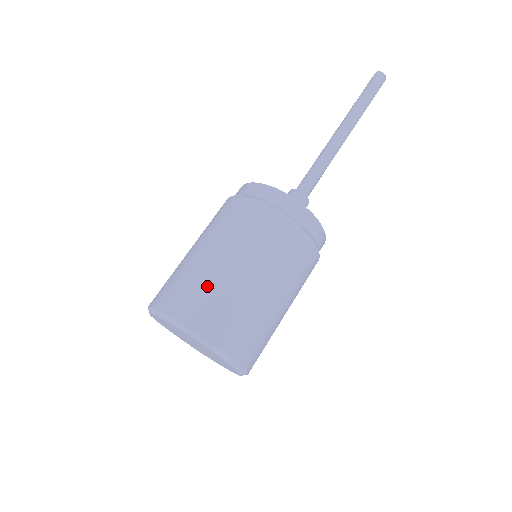
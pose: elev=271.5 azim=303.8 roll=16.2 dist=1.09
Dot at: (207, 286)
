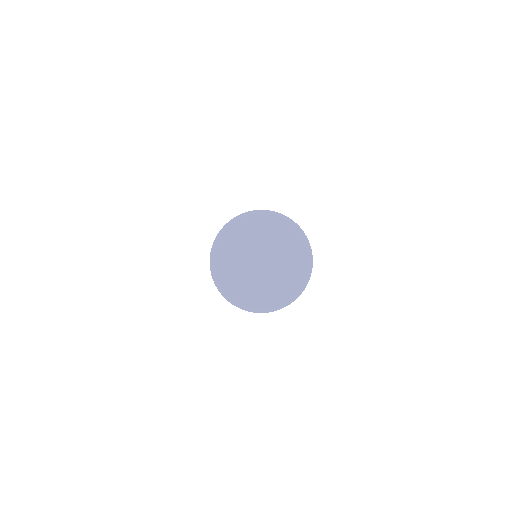
Dot at: occluded
